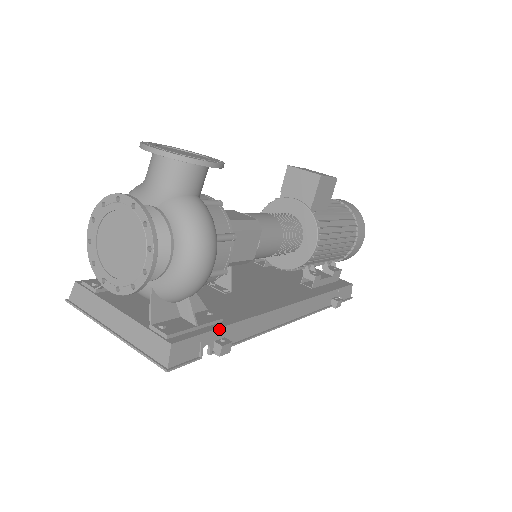
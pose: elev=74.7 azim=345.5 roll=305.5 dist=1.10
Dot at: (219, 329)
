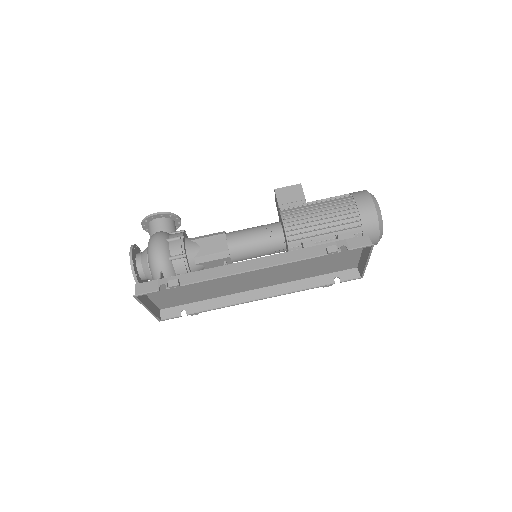
Dot at: (173, 277)
